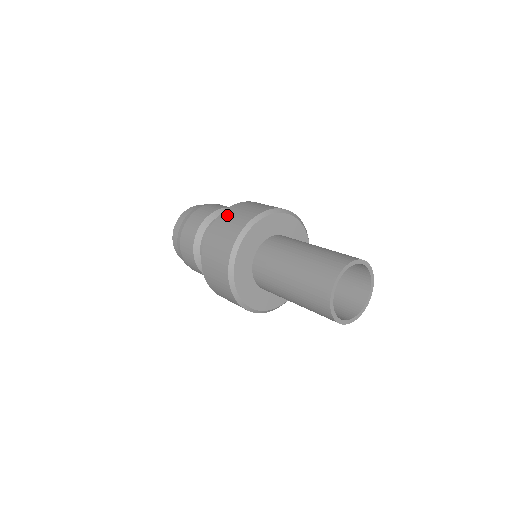
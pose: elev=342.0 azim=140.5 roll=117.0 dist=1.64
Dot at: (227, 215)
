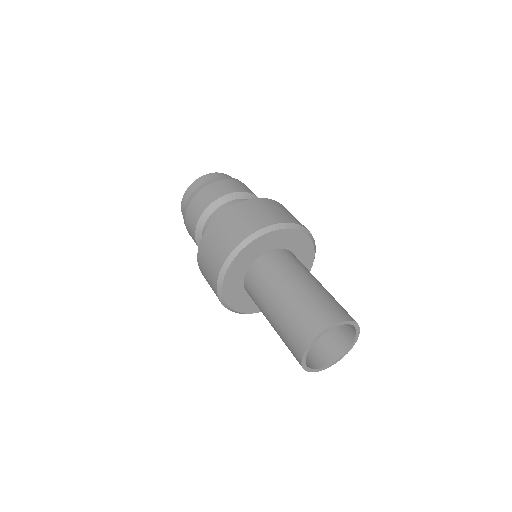
Dot at: (202, 258)
